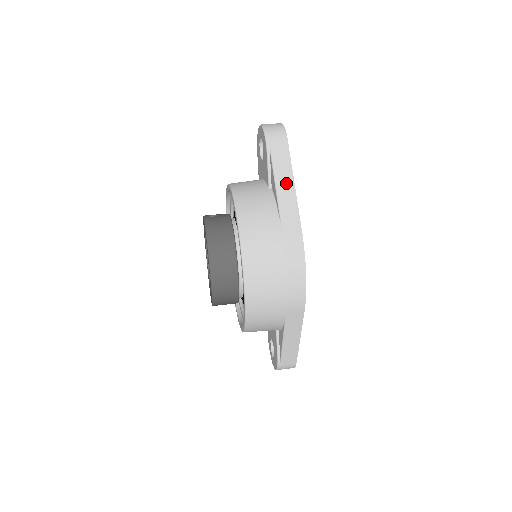
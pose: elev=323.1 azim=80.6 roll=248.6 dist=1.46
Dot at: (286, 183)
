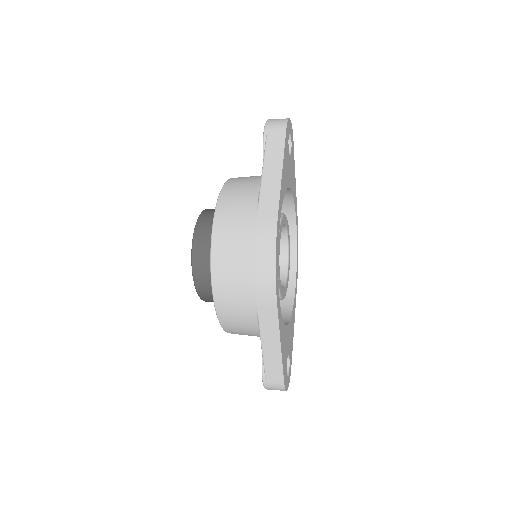
Dot at: (274, 168)
